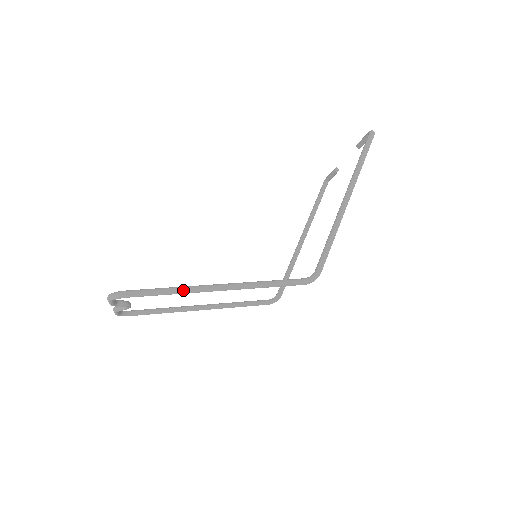
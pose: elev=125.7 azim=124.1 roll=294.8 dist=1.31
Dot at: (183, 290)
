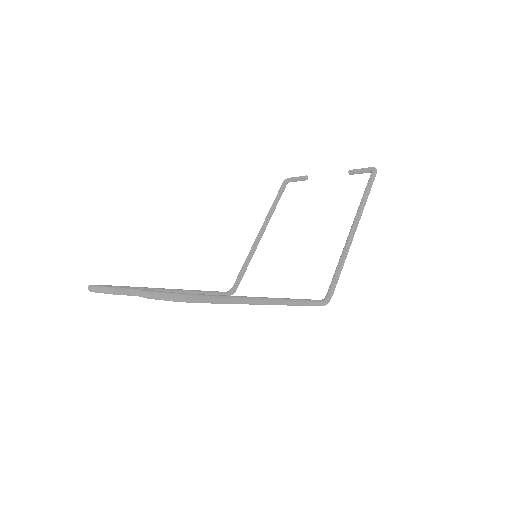
Dot at: (246, 301)
